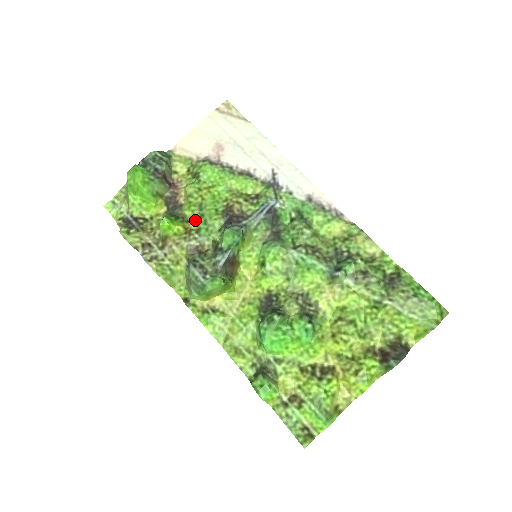
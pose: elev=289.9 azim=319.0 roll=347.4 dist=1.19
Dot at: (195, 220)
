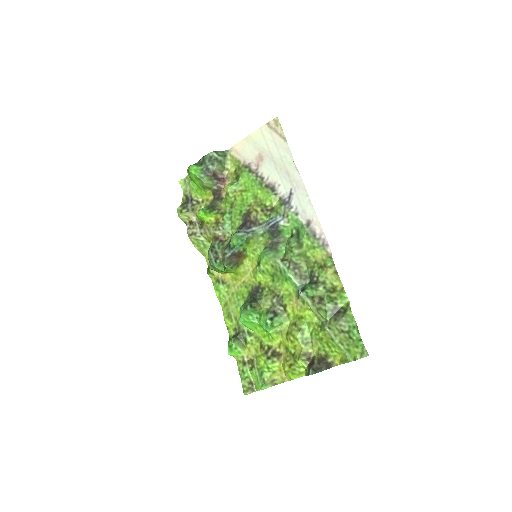
Dot at: (224, 215)
